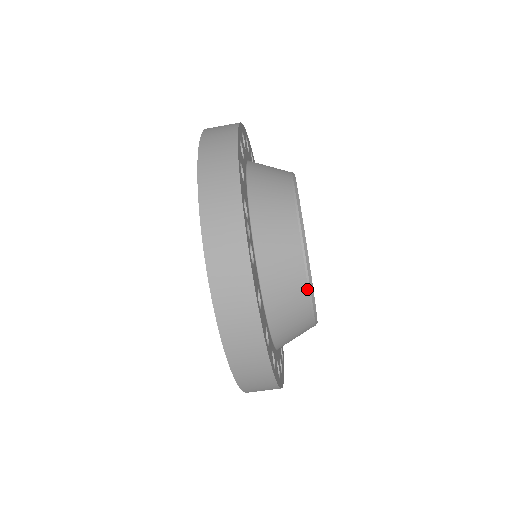
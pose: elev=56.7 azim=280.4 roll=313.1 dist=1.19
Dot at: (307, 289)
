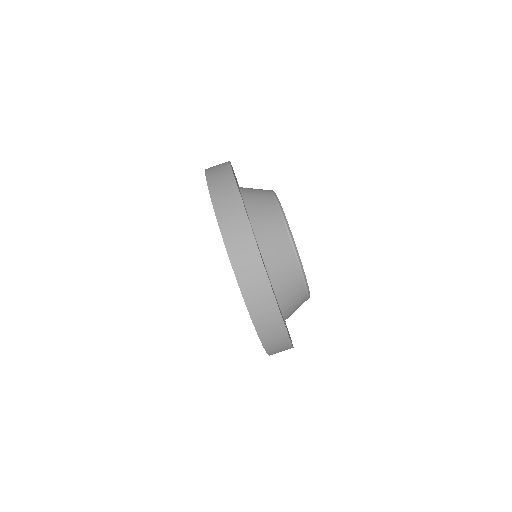
Dot at: (300, 272)
